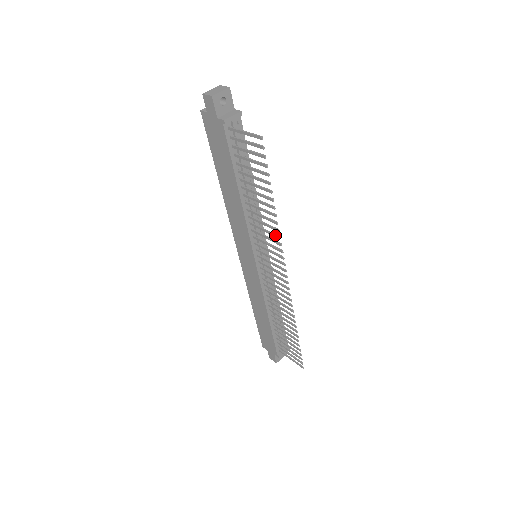
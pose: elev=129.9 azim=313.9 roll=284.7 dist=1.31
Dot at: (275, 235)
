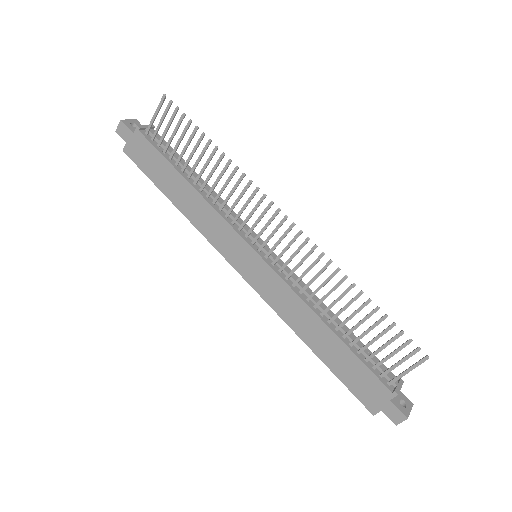
Dot at: (239, 178)
